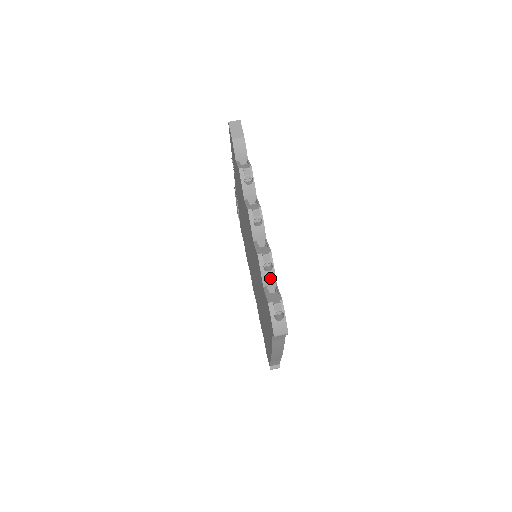
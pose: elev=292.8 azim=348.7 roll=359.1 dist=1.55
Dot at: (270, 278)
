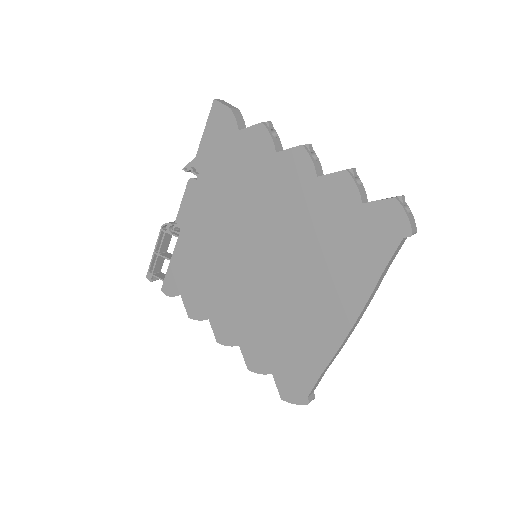
Dot at: (364, 194)
